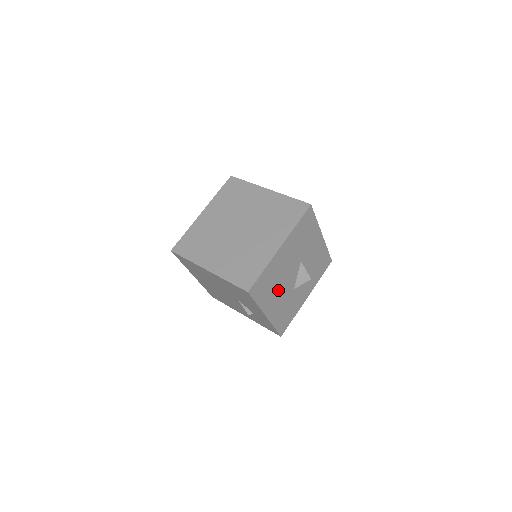
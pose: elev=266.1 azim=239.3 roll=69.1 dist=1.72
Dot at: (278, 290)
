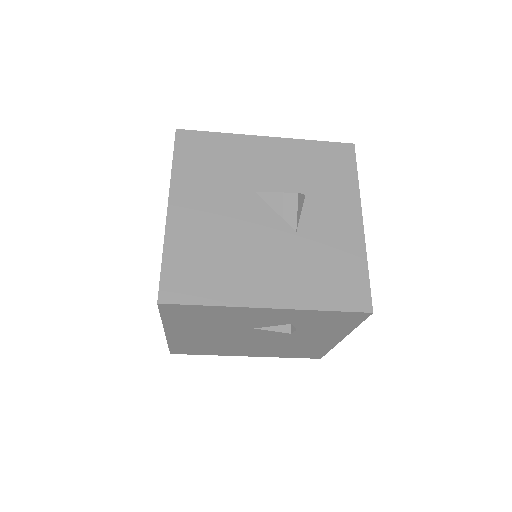
Dot at: (248, 257)
